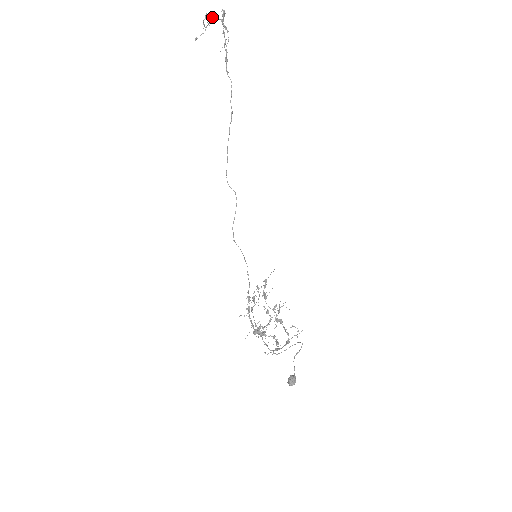
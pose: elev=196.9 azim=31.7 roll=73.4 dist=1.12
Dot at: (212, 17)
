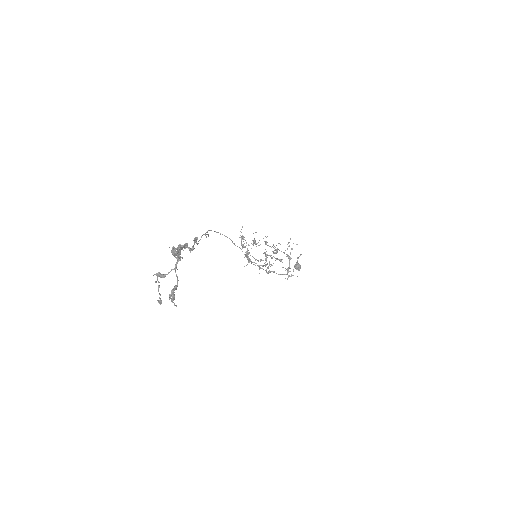
Dot at: occluded
